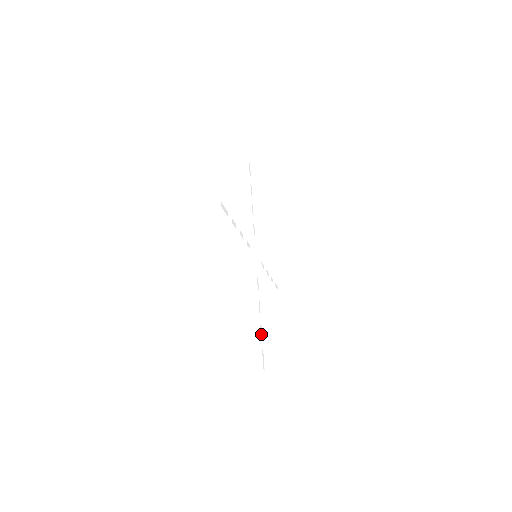
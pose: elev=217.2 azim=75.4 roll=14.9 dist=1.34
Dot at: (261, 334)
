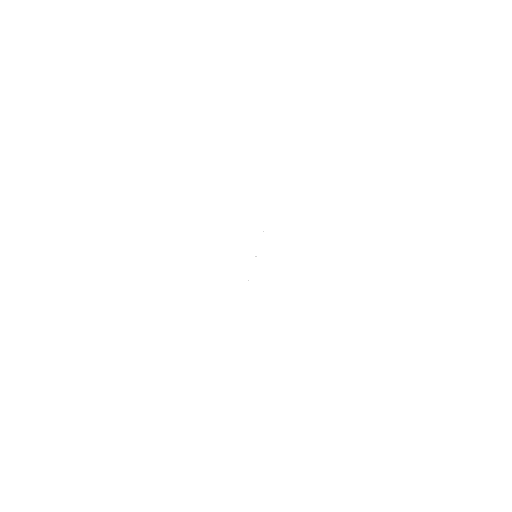
Dot at: occluded
